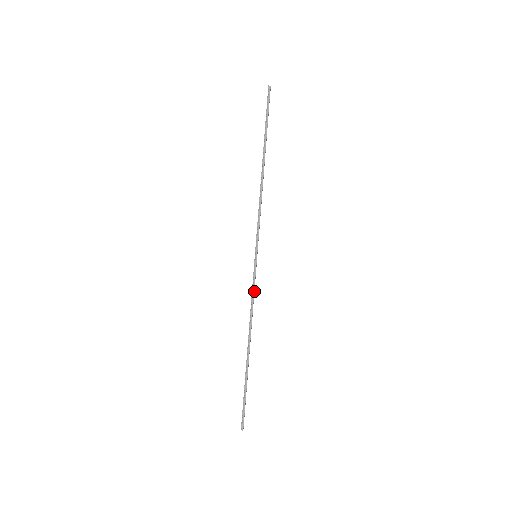
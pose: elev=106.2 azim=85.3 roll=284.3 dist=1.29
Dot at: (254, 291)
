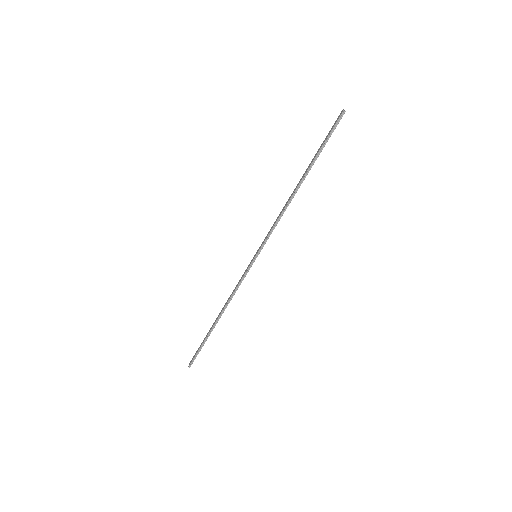
Dot at: (242, 280)
